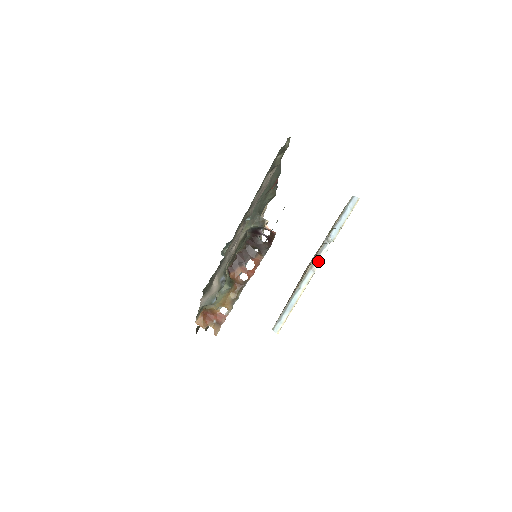
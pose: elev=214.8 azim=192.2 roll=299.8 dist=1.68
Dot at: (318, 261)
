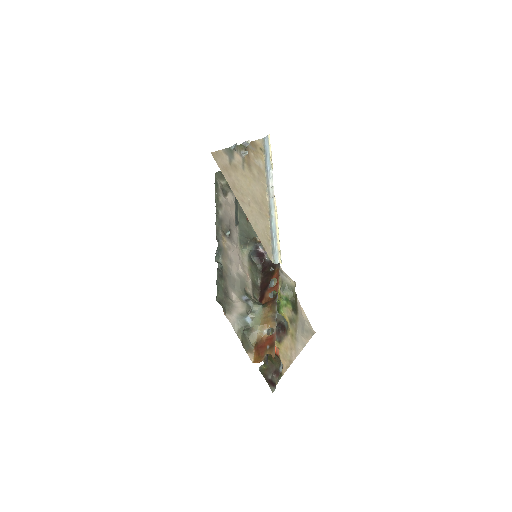
Dot at: (272, 190)
